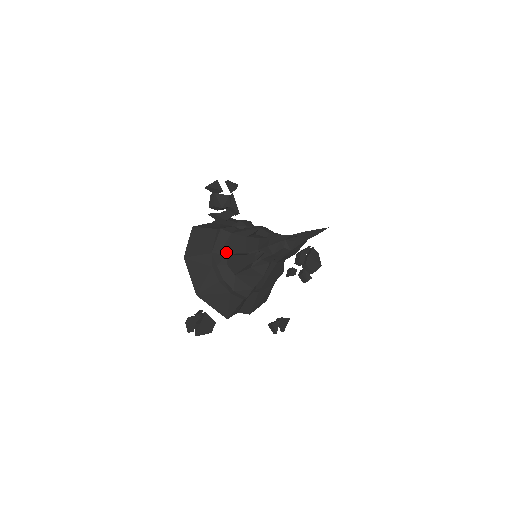
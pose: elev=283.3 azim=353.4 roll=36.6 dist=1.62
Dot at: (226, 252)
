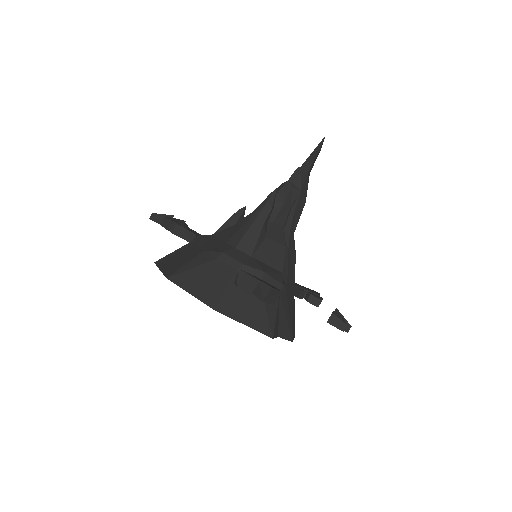
Dot at: (223, 242)
